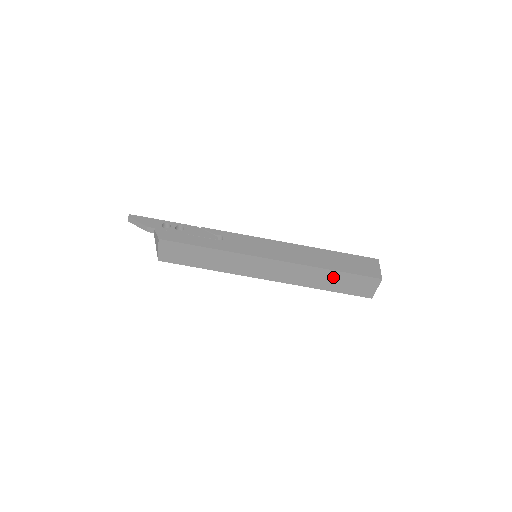
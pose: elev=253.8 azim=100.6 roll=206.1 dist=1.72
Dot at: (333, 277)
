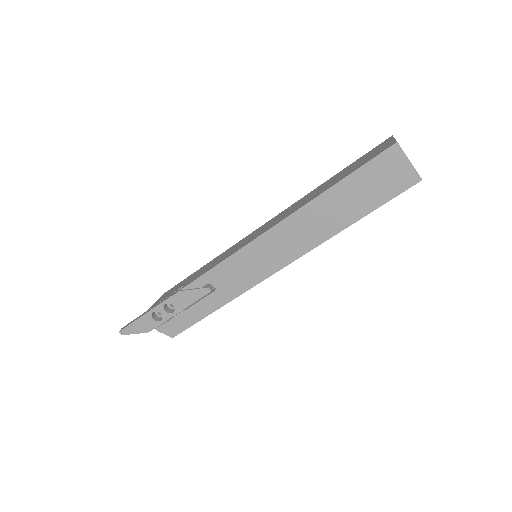
Dot at: occluded
